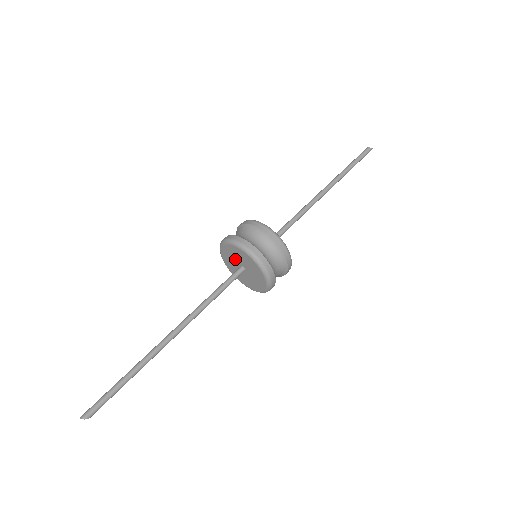
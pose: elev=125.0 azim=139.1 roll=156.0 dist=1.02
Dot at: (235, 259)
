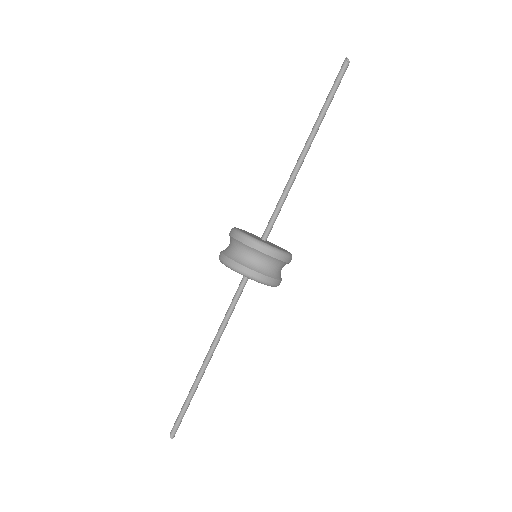
Dot at: occluded
